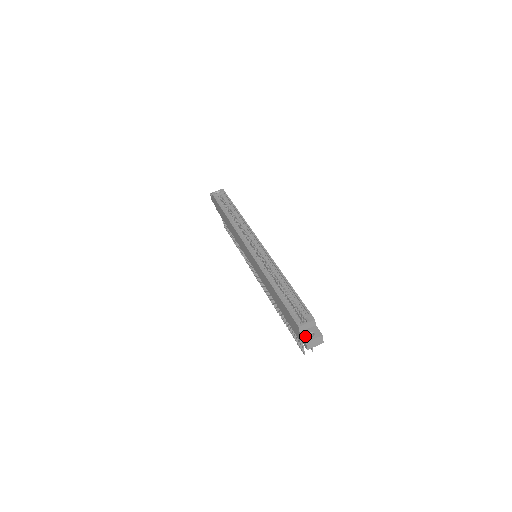
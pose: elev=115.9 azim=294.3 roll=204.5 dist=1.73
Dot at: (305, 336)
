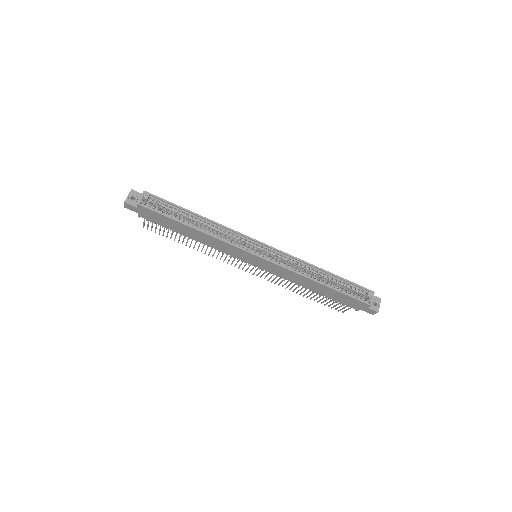
Dot at: (374, 308)
